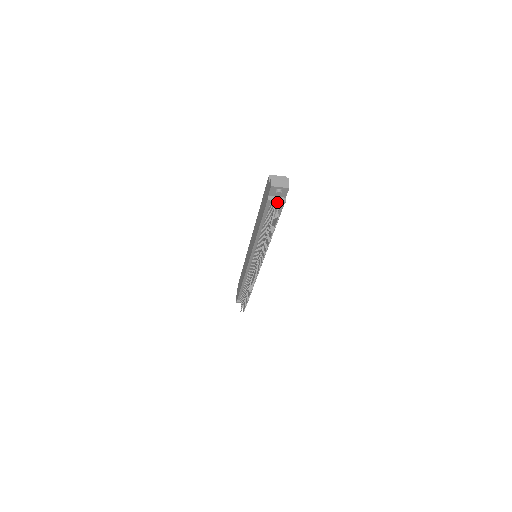
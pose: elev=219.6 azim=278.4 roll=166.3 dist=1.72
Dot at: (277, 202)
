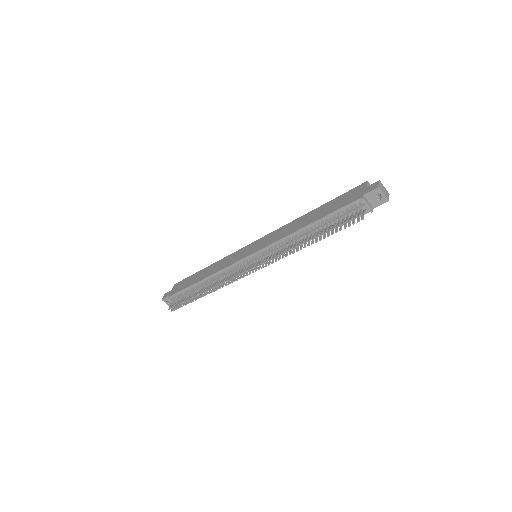
Dot at: (367, 206)
